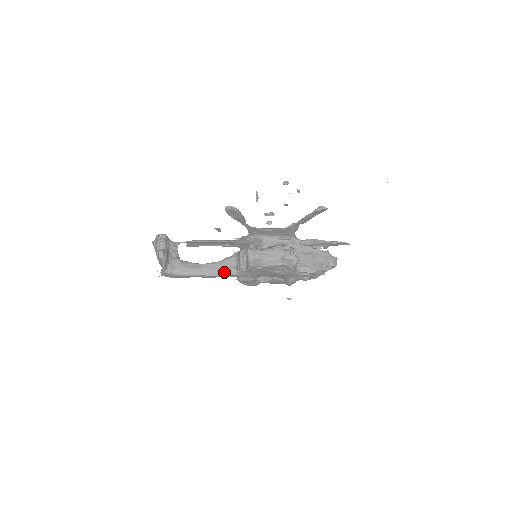
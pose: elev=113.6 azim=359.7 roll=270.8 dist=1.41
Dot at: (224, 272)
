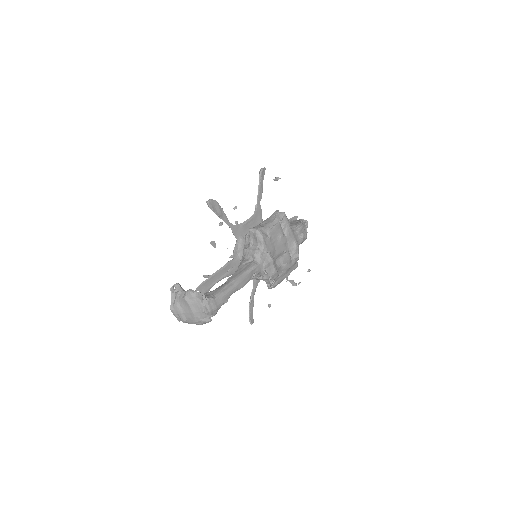
Dot at: (249, 268)
